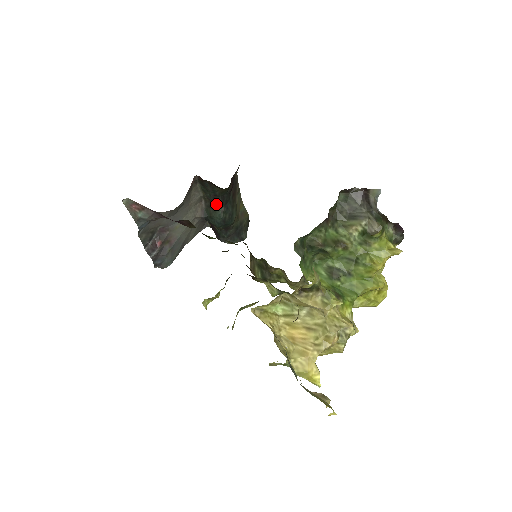
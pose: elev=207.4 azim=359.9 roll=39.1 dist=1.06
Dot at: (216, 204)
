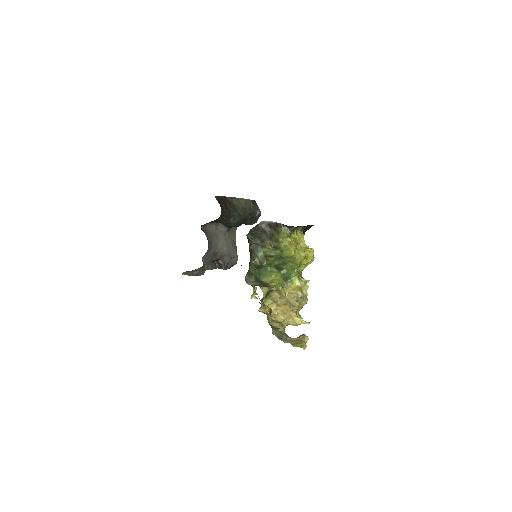
Dot at: (226, 221)
